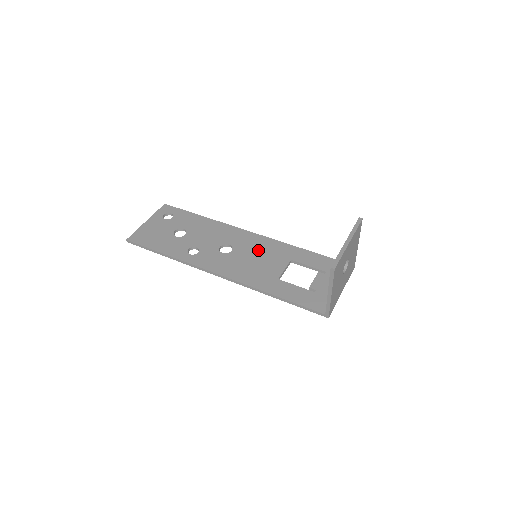
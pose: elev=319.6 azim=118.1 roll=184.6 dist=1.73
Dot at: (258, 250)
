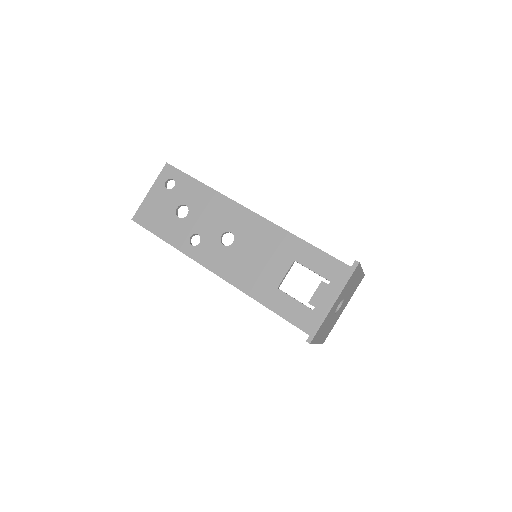
Dot at: (260, 243)
